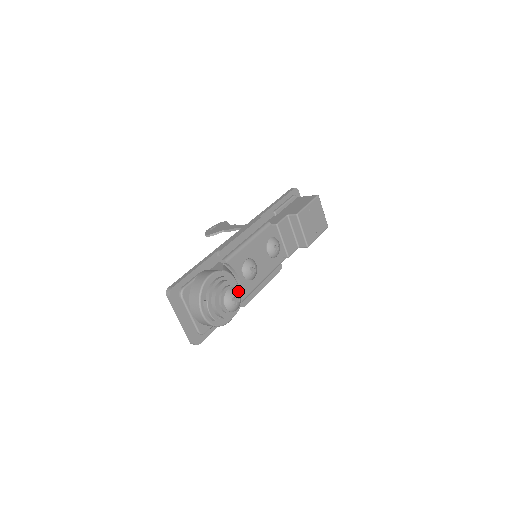
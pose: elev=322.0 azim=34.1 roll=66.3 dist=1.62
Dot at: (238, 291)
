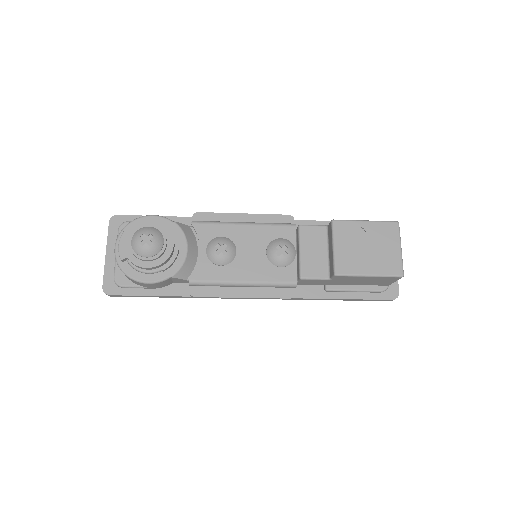
Dot at: (160, 236)
